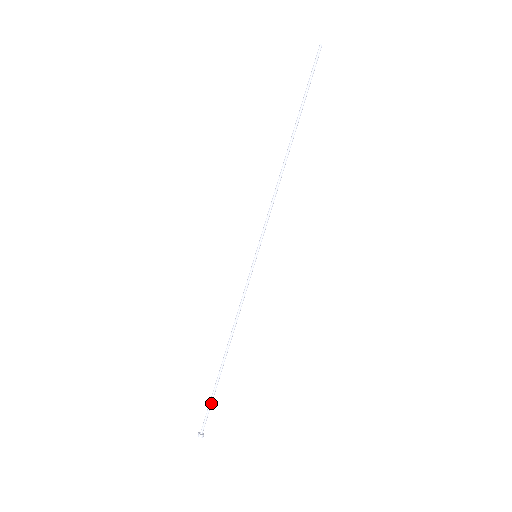
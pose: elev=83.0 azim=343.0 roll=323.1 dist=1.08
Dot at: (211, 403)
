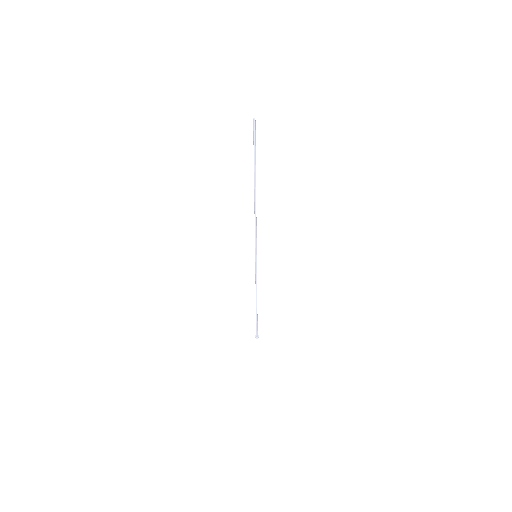
Dot at: (257, 324)
